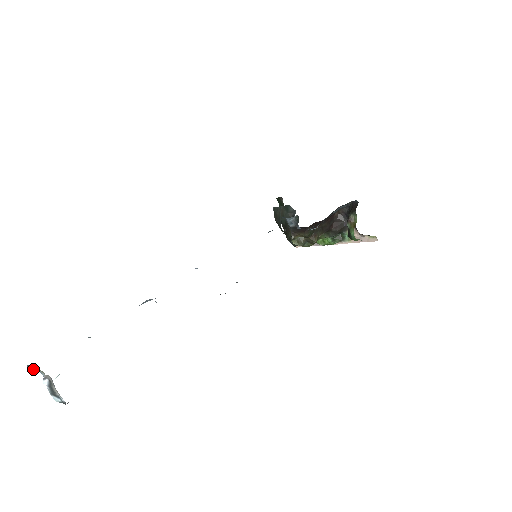
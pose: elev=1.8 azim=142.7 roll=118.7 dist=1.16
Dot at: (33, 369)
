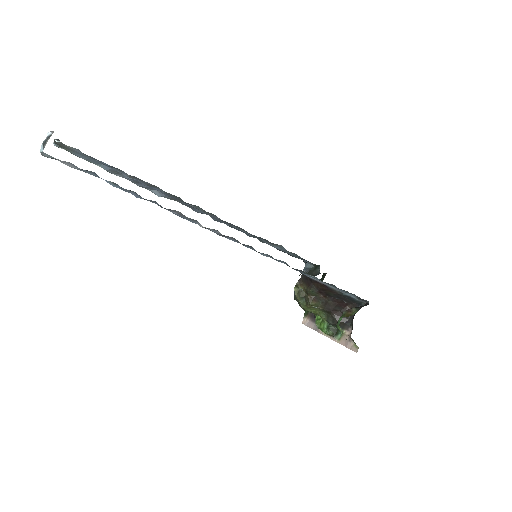
Dot at: occluded
